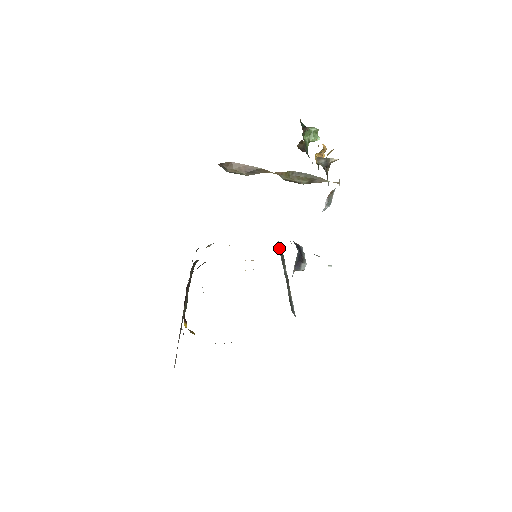
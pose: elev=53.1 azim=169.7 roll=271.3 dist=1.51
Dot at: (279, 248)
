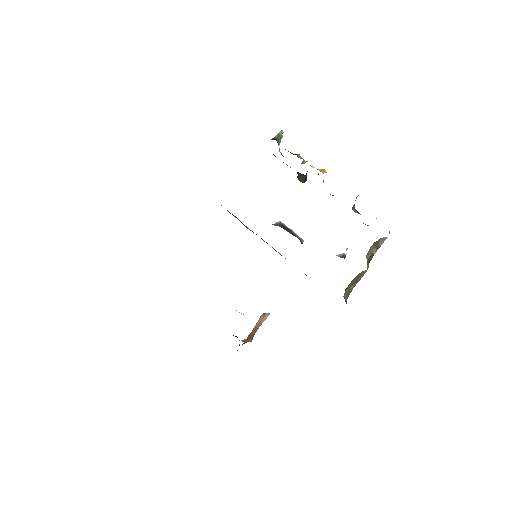
Dot at: occluded
